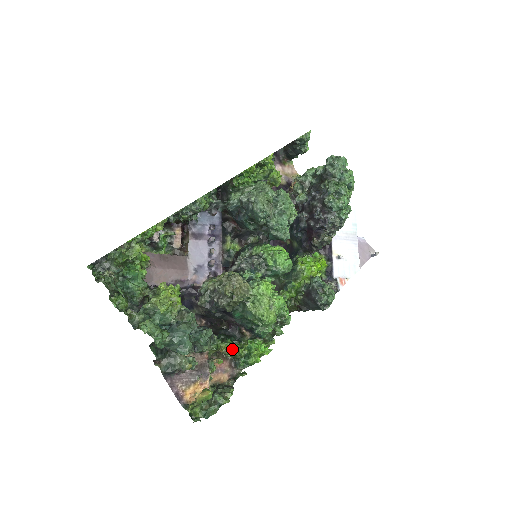
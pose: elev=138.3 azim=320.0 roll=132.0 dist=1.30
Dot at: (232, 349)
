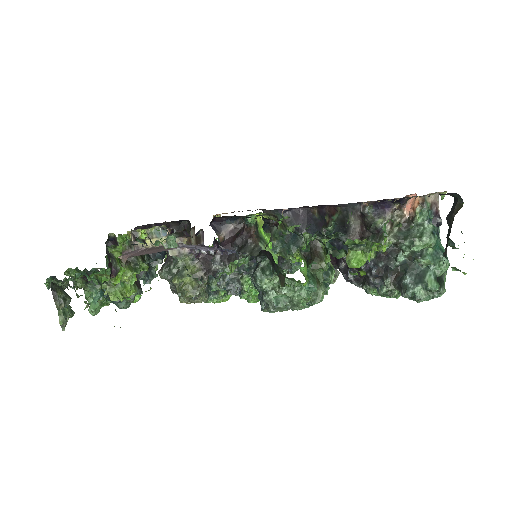
Dot at: occluded
